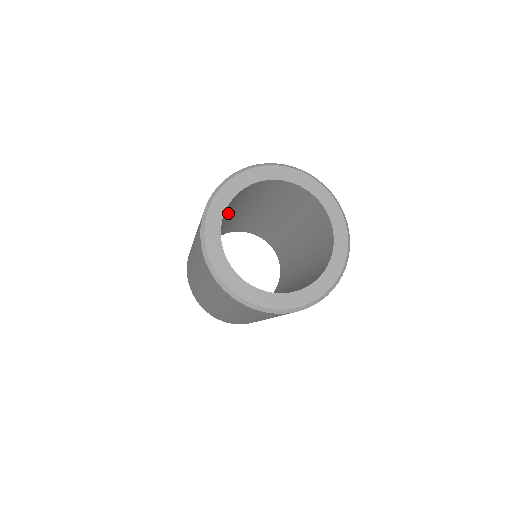
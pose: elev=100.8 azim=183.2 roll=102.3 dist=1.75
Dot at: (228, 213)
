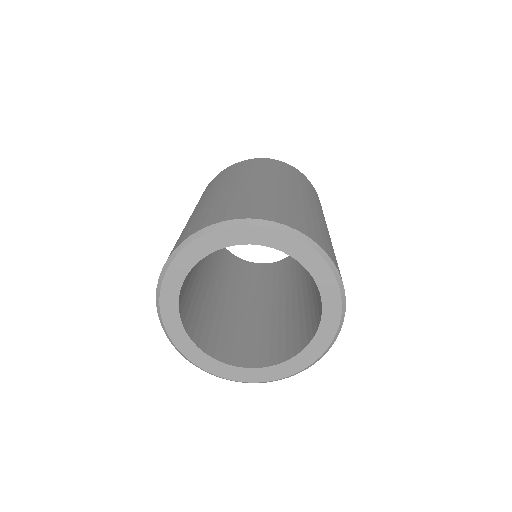
Dot at: occluded
